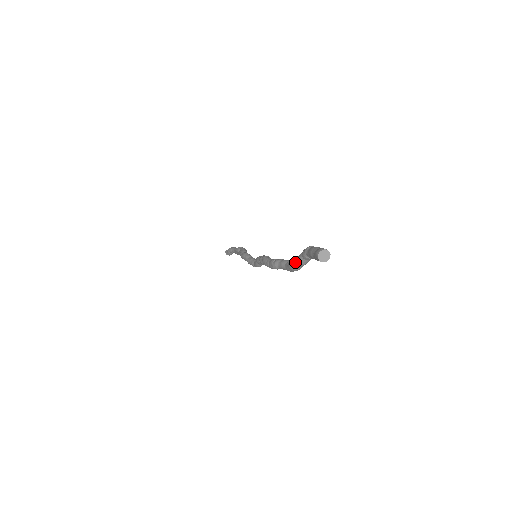
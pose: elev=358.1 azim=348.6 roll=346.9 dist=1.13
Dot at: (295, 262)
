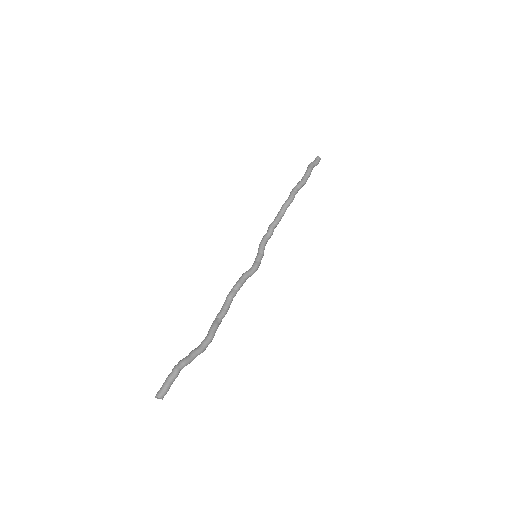
Dot at: occluded
